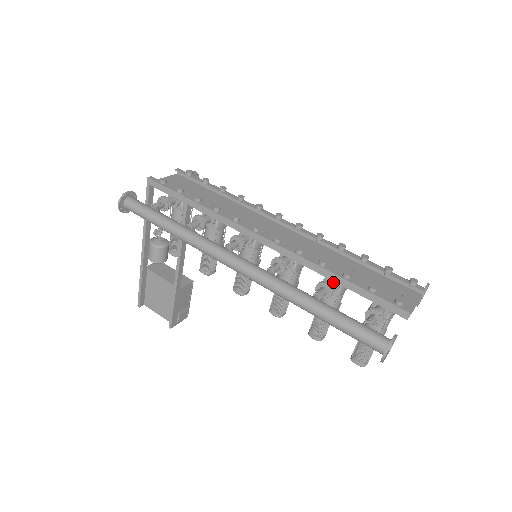
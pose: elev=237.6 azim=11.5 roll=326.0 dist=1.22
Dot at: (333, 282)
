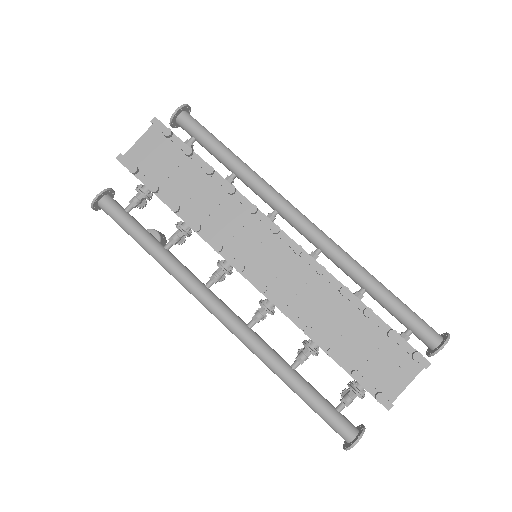
Dot at: (323, 339)
